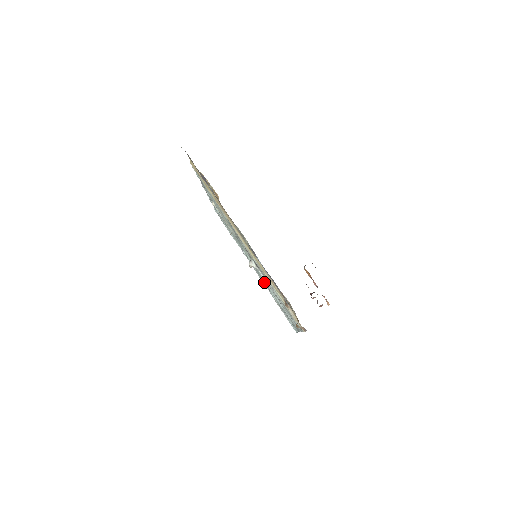
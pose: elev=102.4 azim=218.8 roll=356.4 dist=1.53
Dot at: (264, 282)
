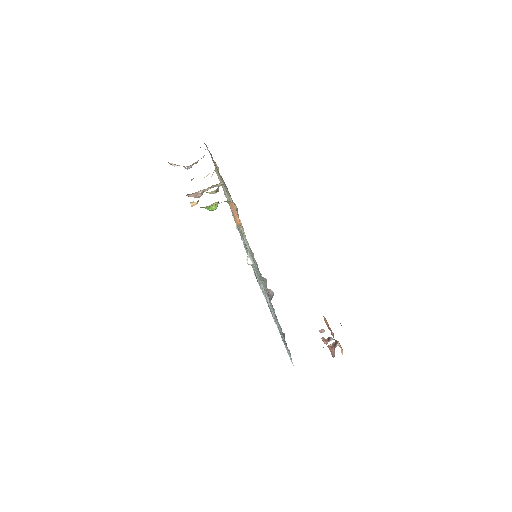
Dot at: occluded
